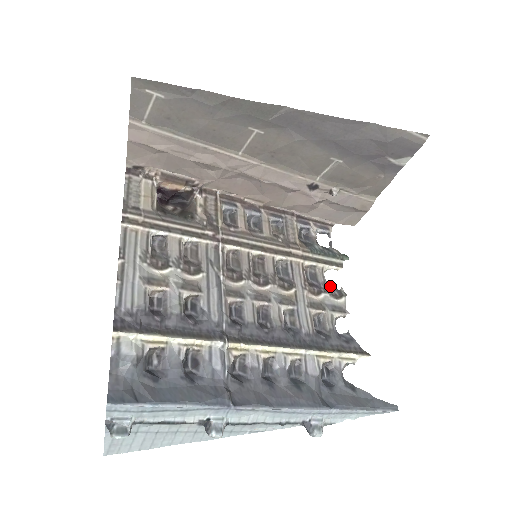
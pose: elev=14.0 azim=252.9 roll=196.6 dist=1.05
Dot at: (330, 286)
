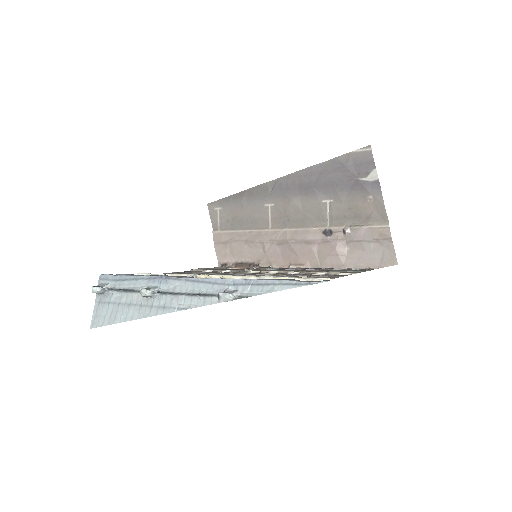
Dot at: occluded
